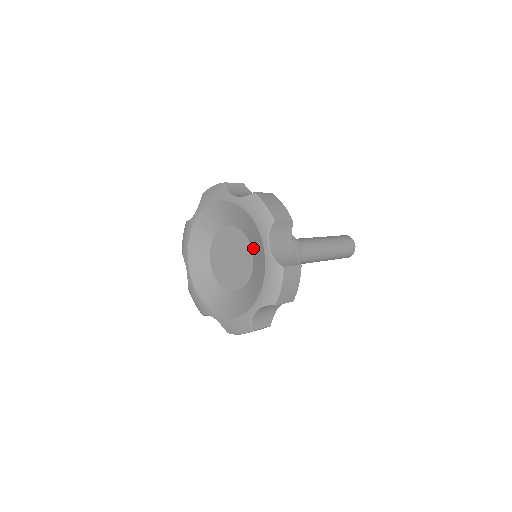
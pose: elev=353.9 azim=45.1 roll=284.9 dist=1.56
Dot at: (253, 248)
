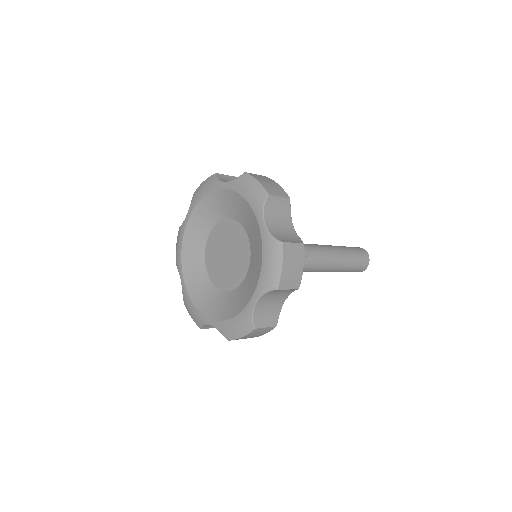
Dot at: (247, 277)
